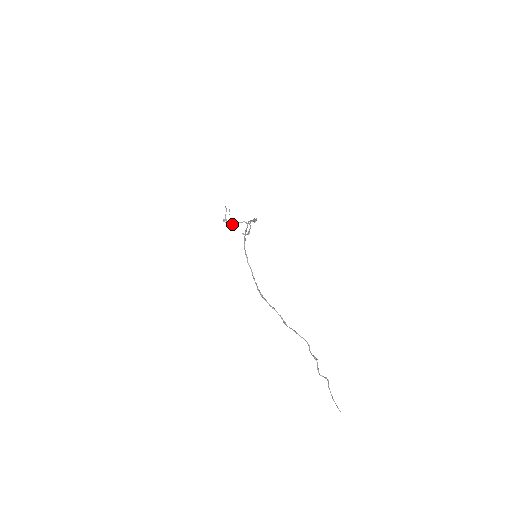
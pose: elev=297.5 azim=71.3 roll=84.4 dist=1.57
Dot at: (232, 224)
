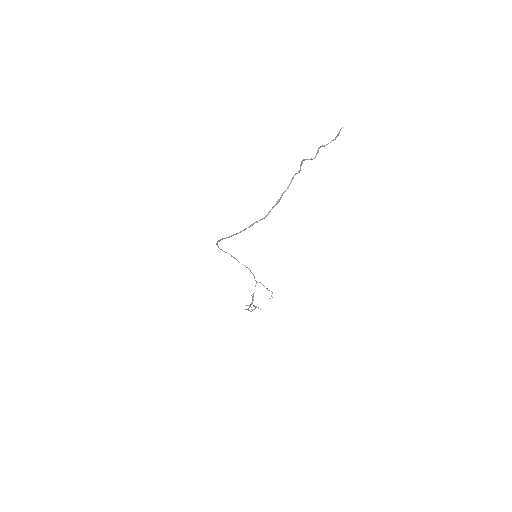
Dot at: (252, 300)
